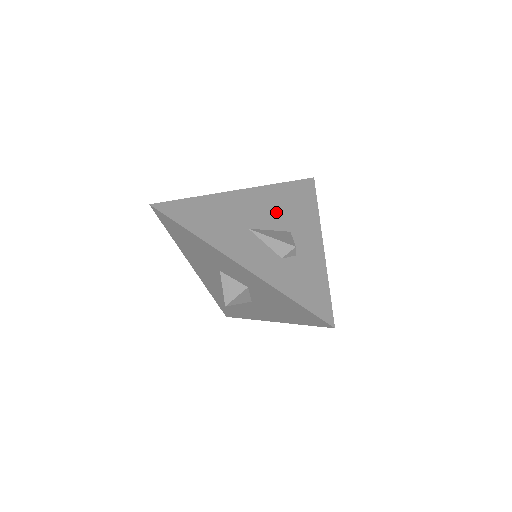
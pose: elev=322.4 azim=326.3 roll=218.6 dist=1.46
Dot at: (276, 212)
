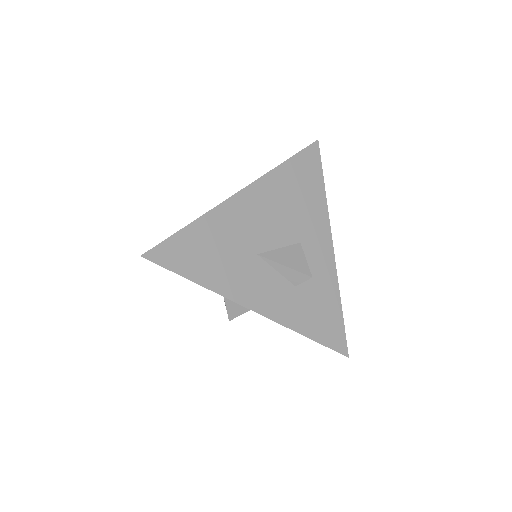
Dot at: (283, 216)
